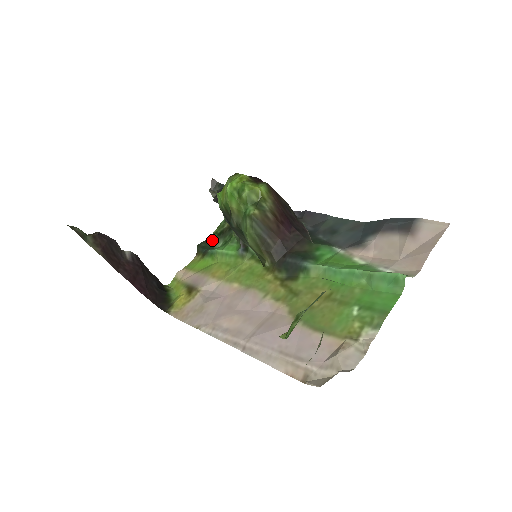
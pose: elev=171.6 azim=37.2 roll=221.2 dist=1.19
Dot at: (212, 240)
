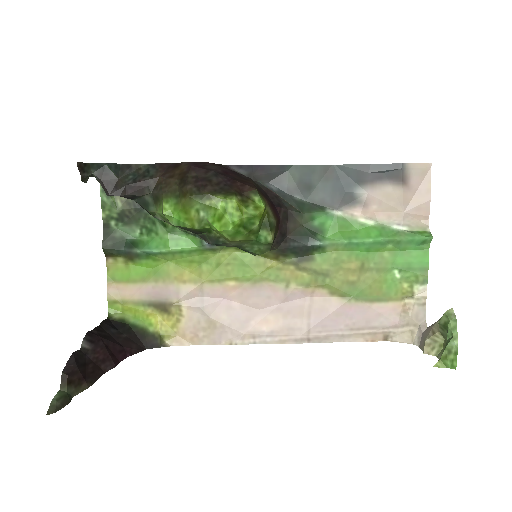
Dot at: (115, 231)
